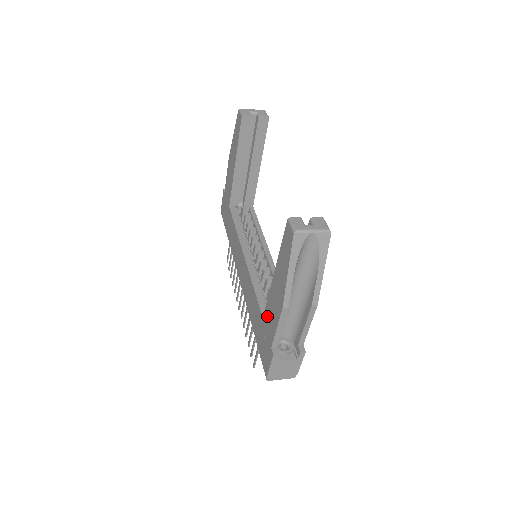
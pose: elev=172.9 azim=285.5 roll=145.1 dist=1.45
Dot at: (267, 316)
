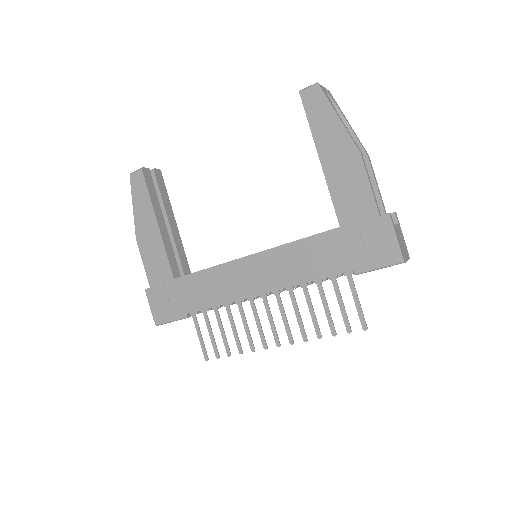
Dot at: (345, 208)
